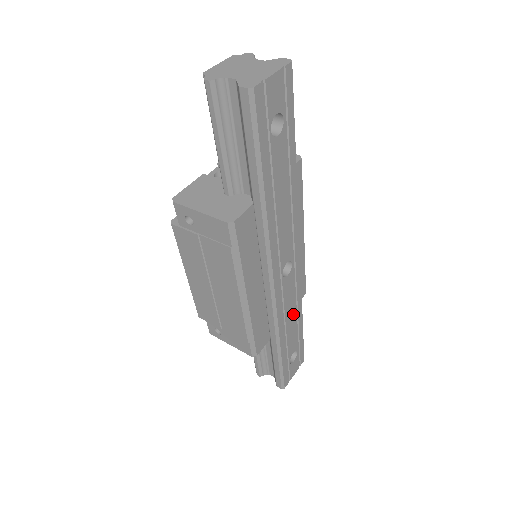
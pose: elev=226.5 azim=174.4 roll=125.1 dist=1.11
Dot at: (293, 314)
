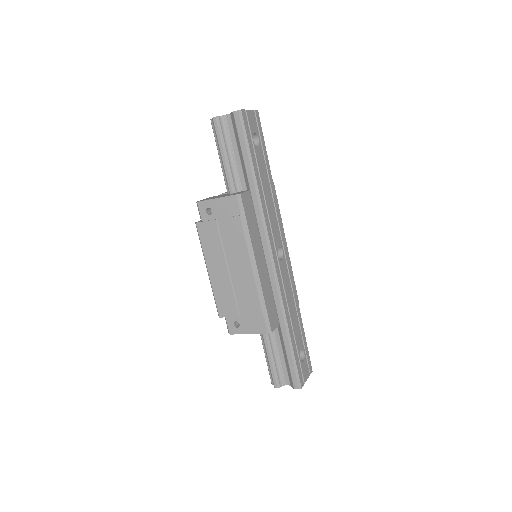
Dot at: (293, 304)
